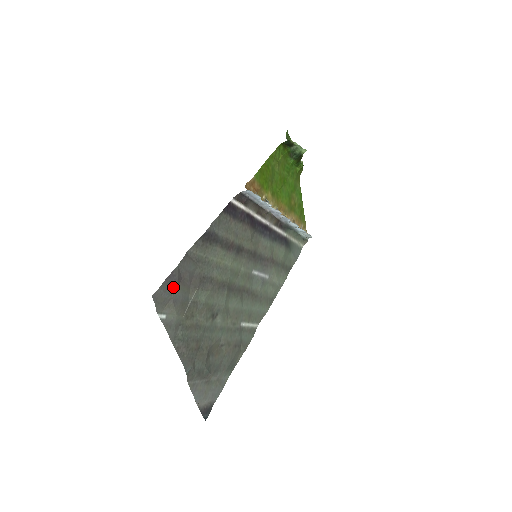
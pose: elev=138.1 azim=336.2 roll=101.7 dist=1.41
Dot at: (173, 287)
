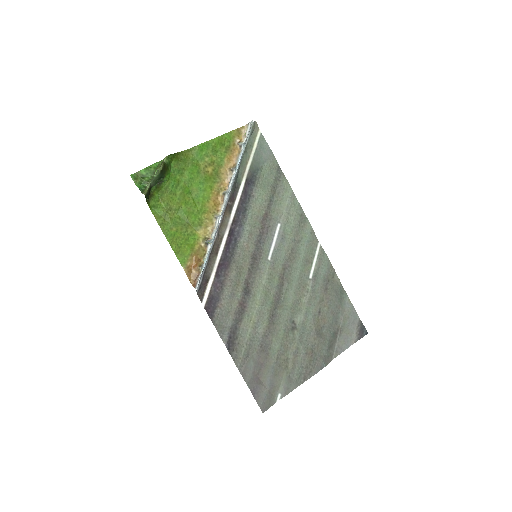
Dot at: (261, 389)
